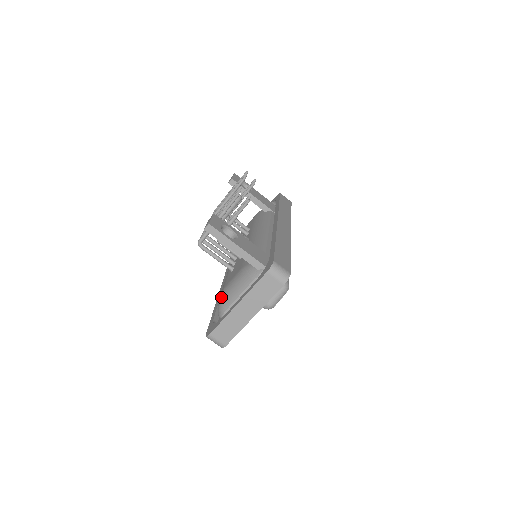
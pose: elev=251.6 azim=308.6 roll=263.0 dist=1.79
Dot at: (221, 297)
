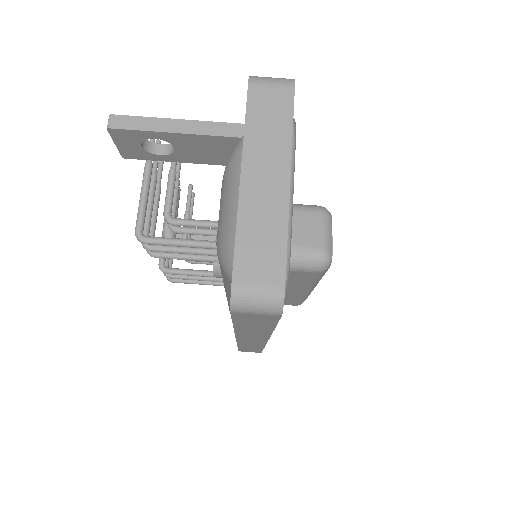
Dot at: (217, 247)
